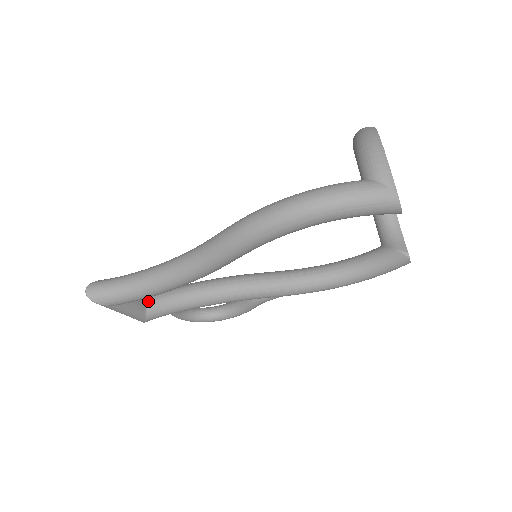
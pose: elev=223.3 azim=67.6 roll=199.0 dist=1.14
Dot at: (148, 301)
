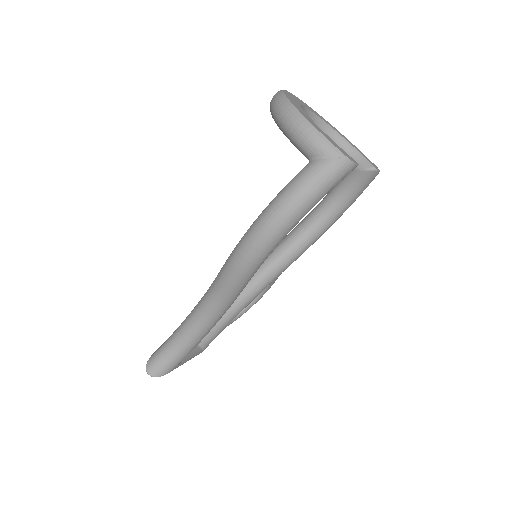
Dot at: occluded
